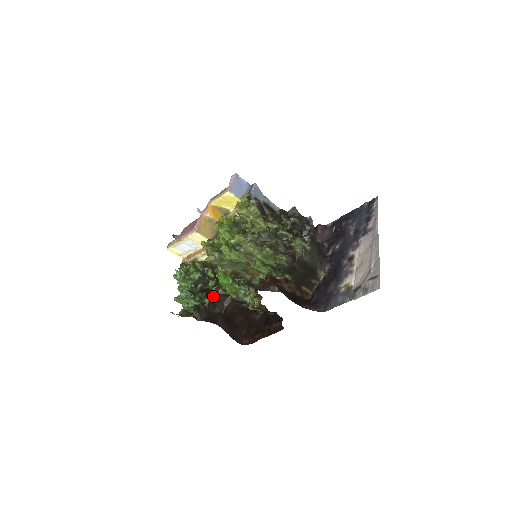
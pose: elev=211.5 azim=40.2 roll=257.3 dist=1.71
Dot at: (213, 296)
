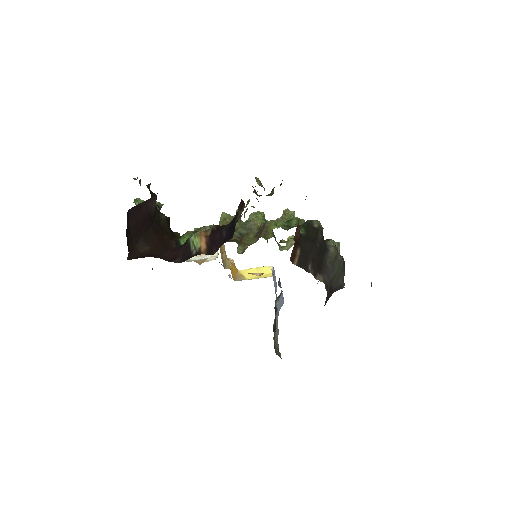
Dot at: (168, 224)
